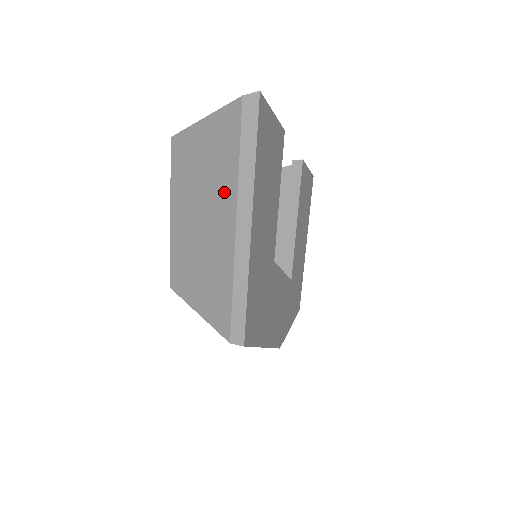
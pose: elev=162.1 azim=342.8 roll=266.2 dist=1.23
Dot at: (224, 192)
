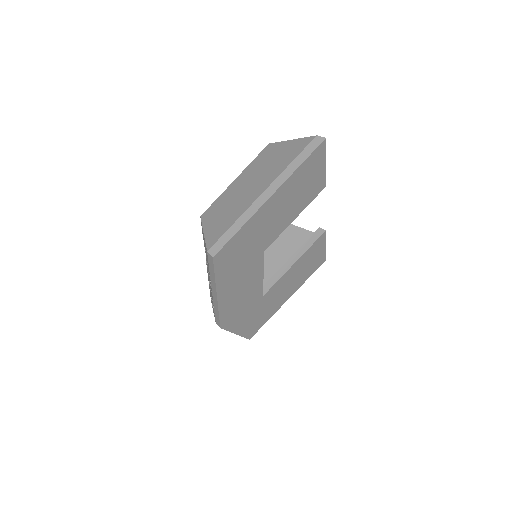
Dot at: (272, 174)
